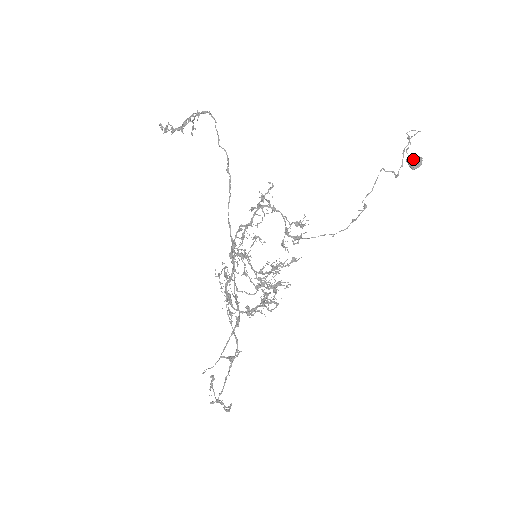
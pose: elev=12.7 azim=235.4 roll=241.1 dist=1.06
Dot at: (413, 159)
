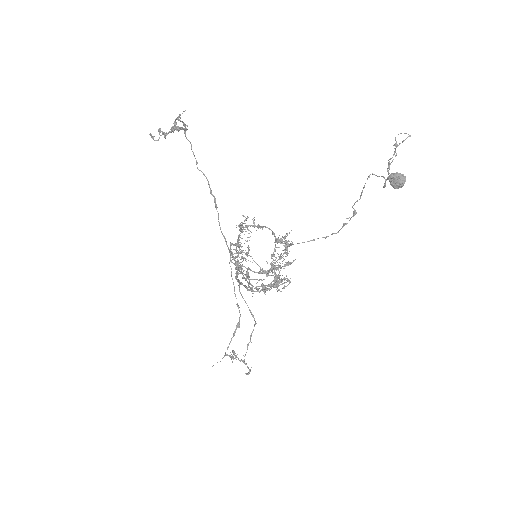
Dot at: (394, 180)
